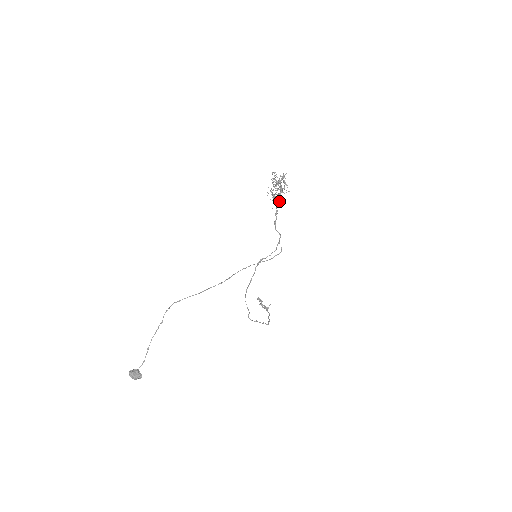
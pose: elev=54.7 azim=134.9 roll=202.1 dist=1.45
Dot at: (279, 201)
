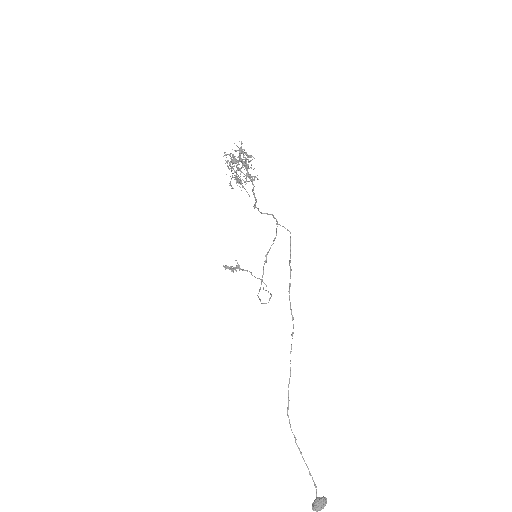
Dot at: (252, 182)
